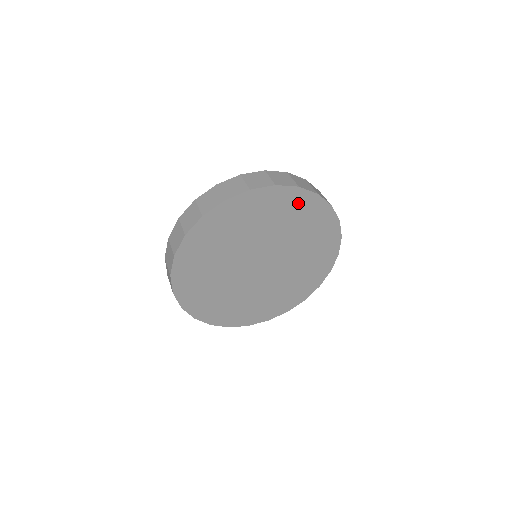
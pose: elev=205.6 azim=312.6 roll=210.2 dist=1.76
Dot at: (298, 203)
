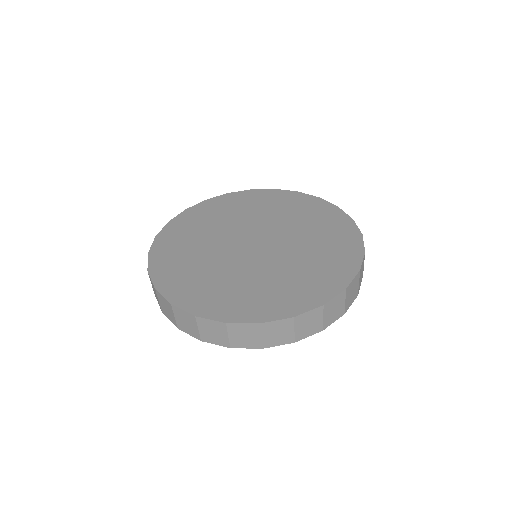
Dot at: (240, 200)
